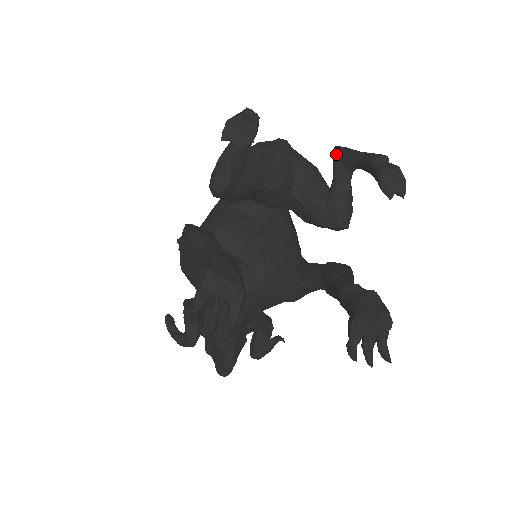
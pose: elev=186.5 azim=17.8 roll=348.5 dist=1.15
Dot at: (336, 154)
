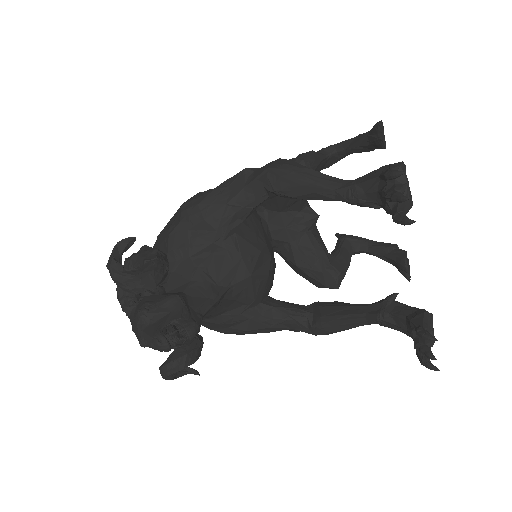
Dot at: (345, 235)
